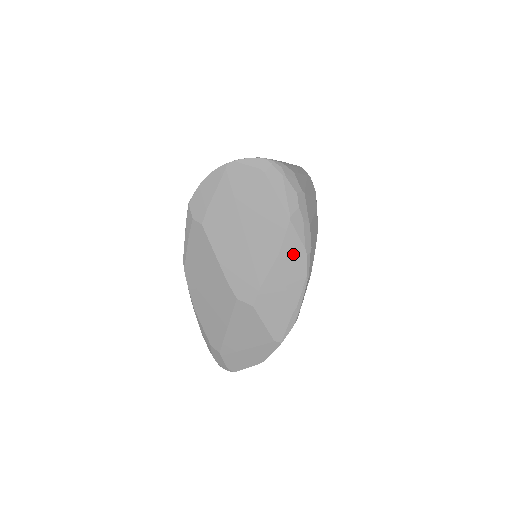
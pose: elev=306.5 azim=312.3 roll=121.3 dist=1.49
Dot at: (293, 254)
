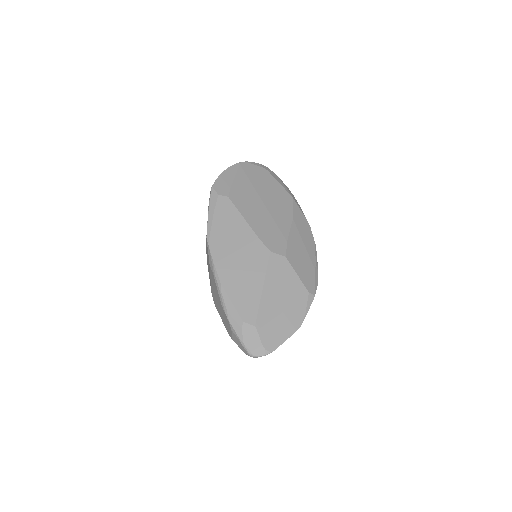
Dot at: (301, 222)
